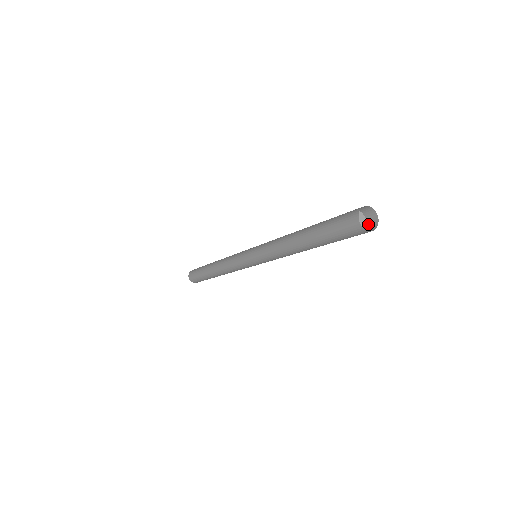
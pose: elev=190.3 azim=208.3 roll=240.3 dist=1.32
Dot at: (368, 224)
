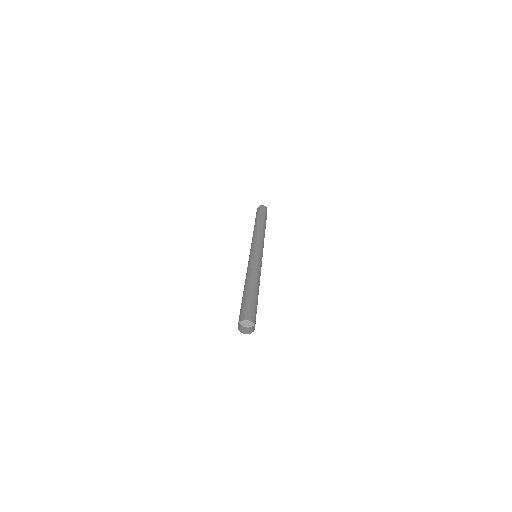
Dot at: (252, 316)
